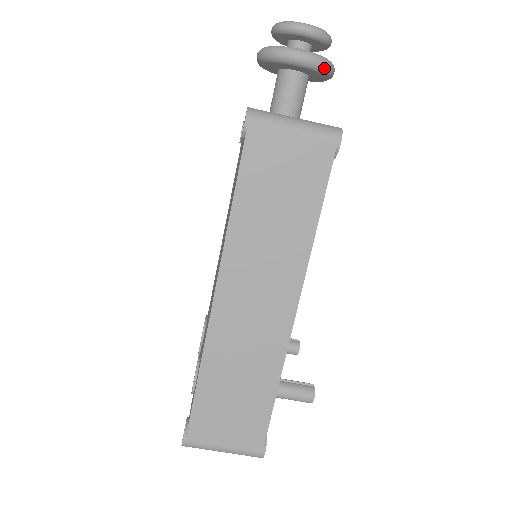
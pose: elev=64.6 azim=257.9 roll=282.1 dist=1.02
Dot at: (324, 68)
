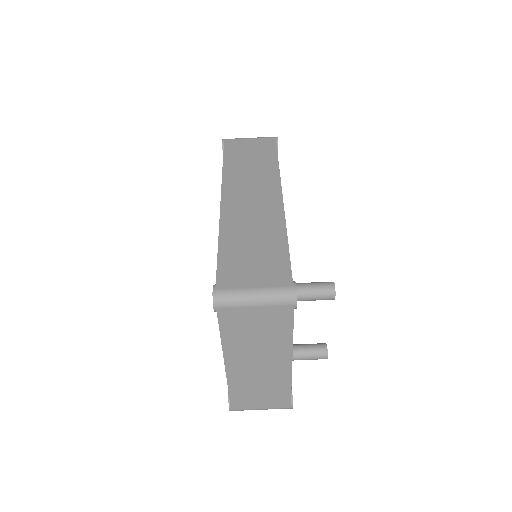
Dot at: occluded
